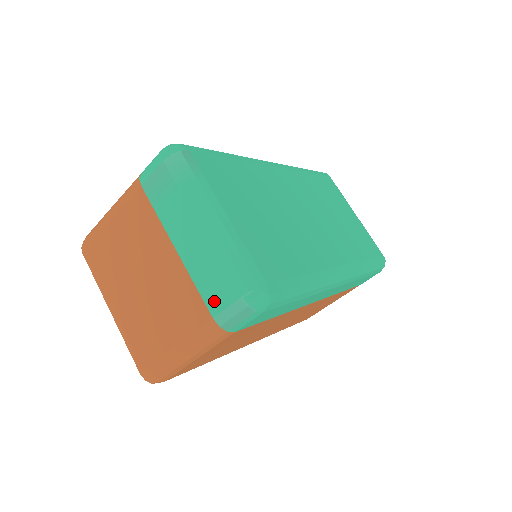
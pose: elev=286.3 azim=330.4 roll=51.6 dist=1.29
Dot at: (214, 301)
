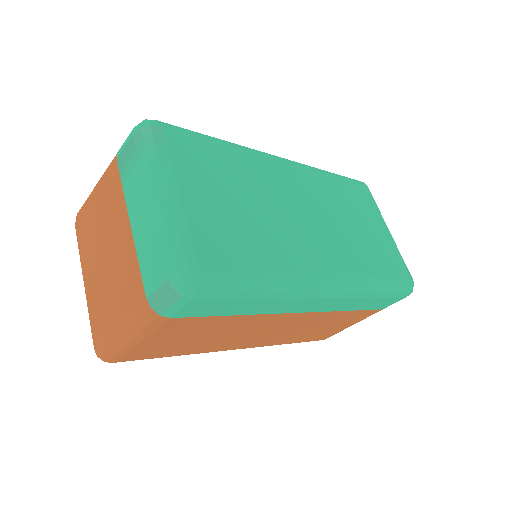
Dot at: (149, 280)
